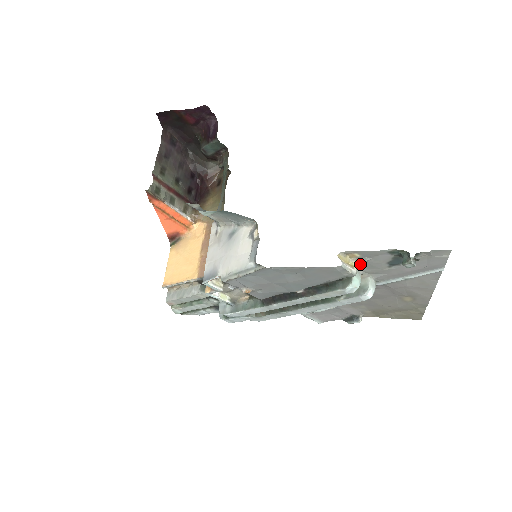
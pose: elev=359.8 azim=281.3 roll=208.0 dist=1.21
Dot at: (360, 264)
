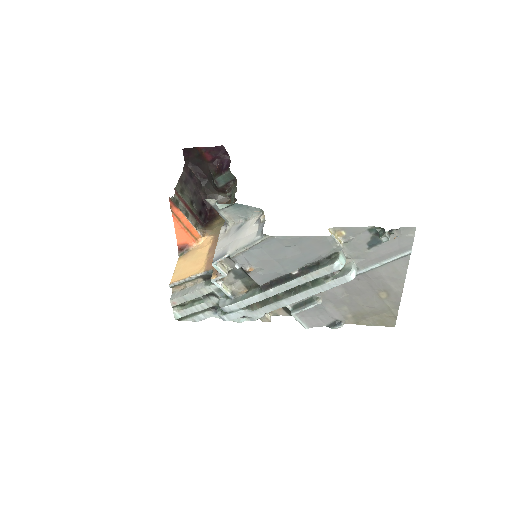
Dot at: (345, 245)
